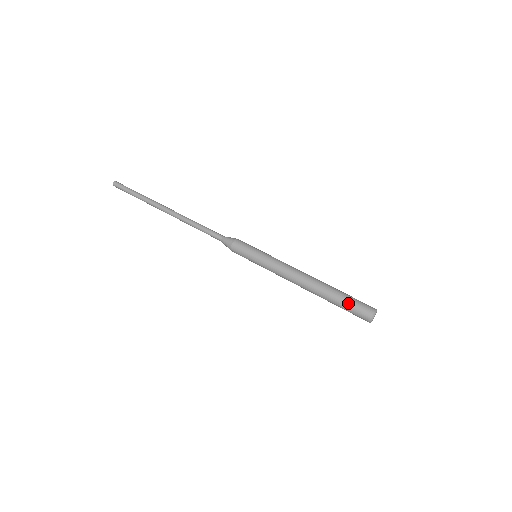
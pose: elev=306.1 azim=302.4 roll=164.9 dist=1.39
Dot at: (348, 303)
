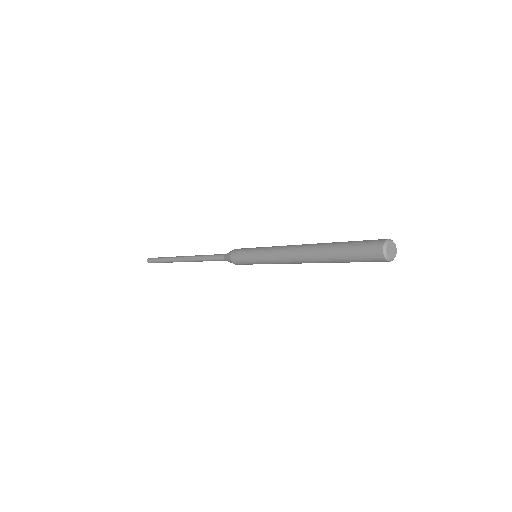
Dot at: (350, 249)
